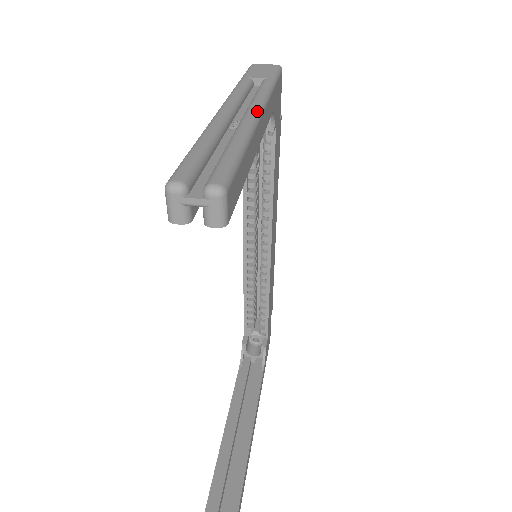
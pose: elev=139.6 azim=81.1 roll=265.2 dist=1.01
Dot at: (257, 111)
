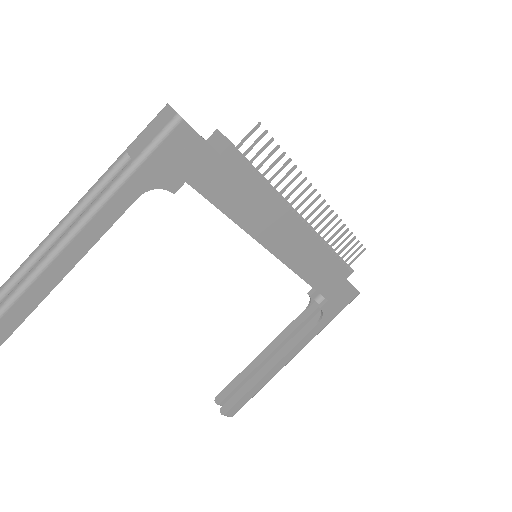
Dot at: (62, 241)
